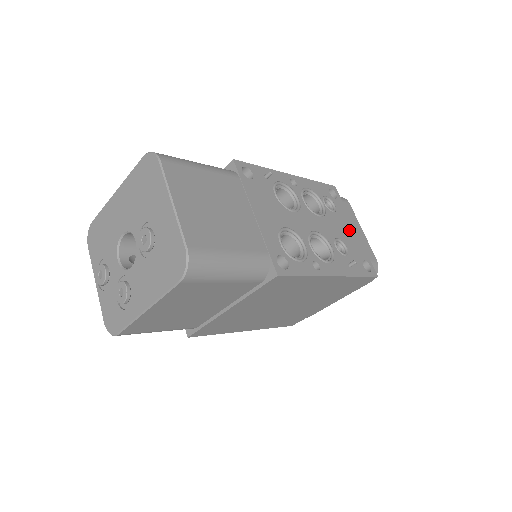
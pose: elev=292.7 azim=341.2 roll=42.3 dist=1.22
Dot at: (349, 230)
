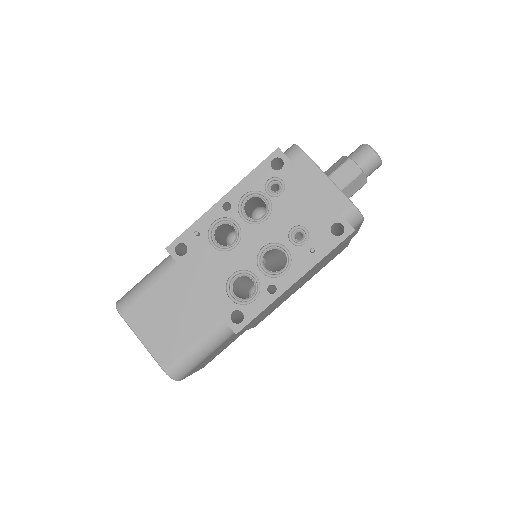
Dot at: (306, 199)
